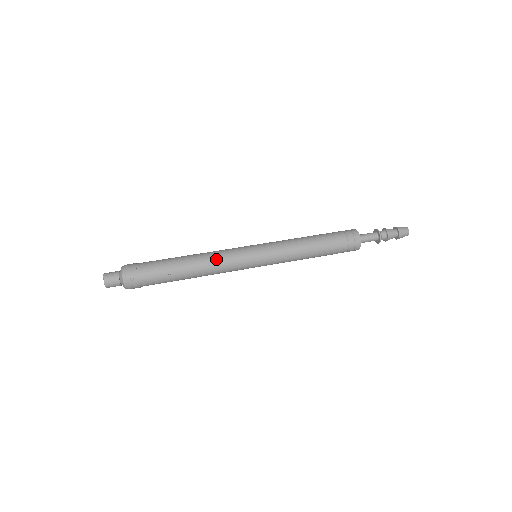
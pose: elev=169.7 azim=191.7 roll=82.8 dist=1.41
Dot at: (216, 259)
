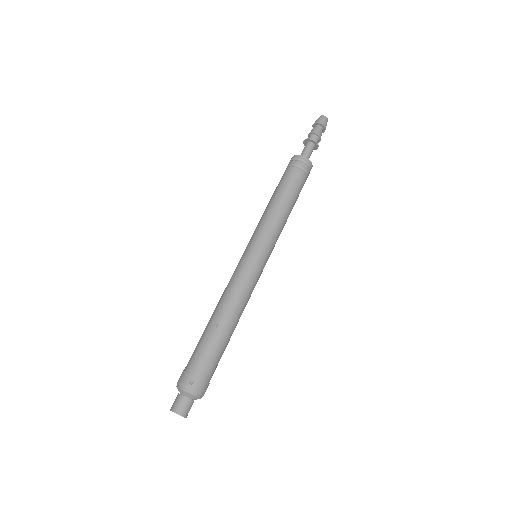
Dot at: (230, 290)
